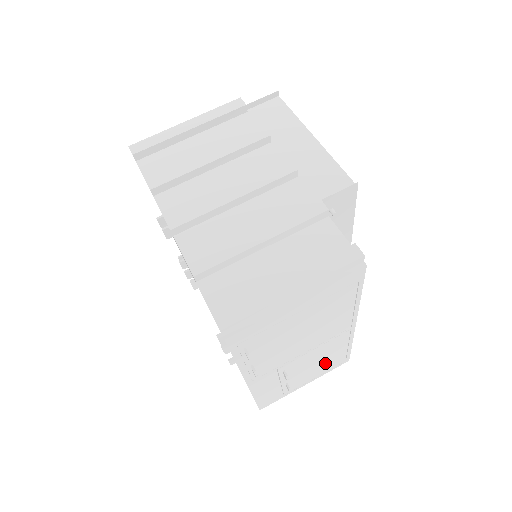
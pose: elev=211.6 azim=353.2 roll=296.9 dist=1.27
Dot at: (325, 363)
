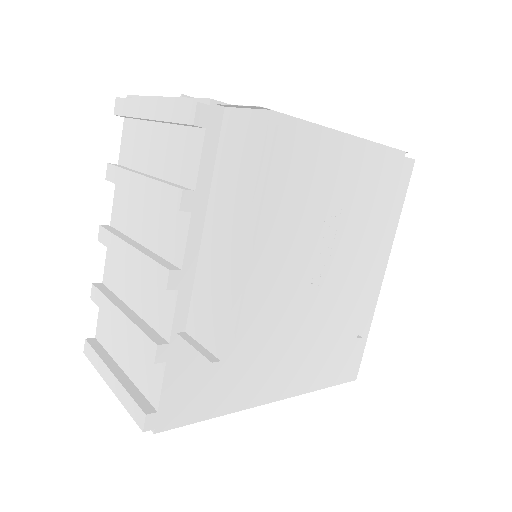
Dot at: occluded
